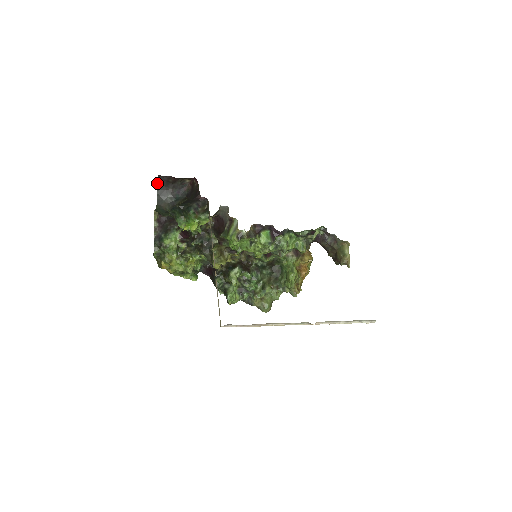
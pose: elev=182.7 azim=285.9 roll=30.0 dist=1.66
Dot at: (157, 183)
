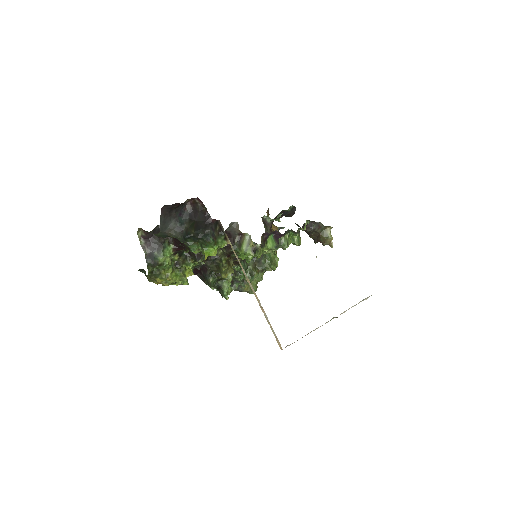
Dot at: occluded
